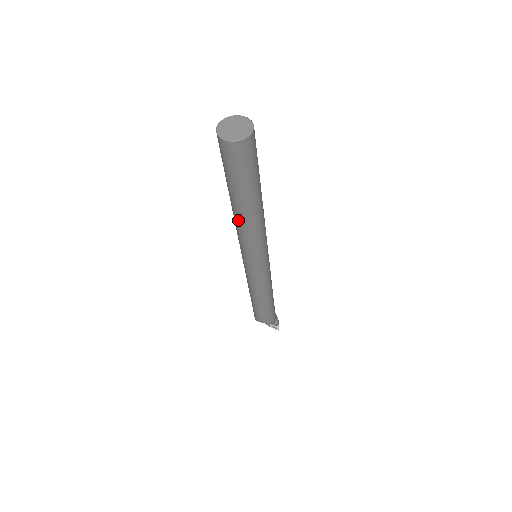
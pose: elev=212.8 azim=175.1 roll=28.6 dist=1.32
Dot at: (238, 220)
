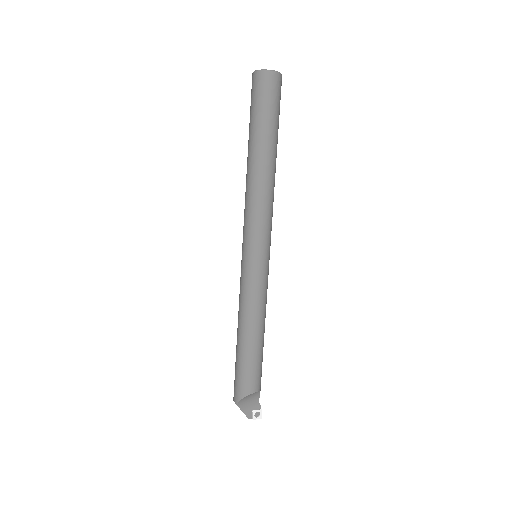
Dot at: (263, 177)
